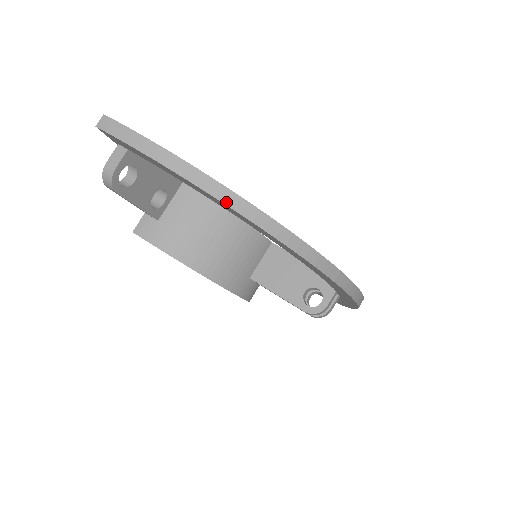
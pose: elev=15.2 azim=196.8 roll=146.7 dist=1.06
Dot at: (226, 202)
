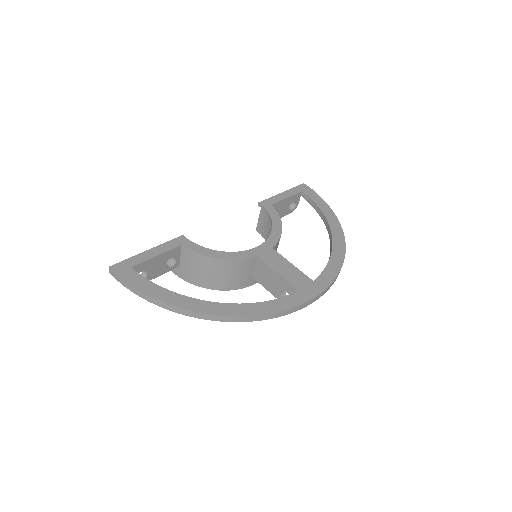
Dot at: (179, 312)
